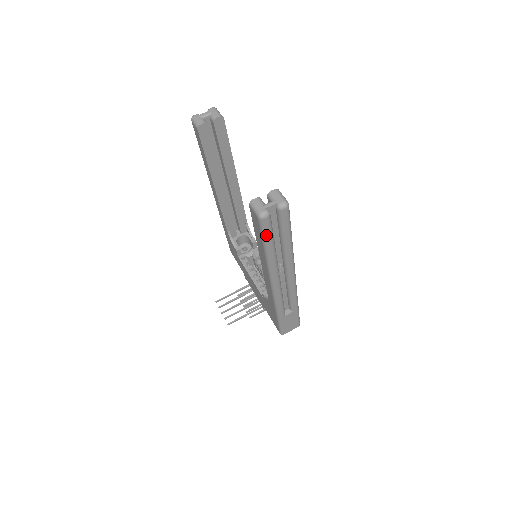
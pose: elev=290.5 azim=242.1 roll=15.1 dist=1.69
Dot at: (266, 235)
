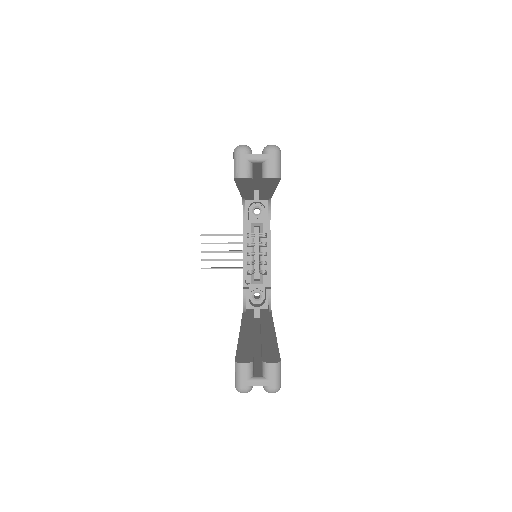
Dot at: occluded
